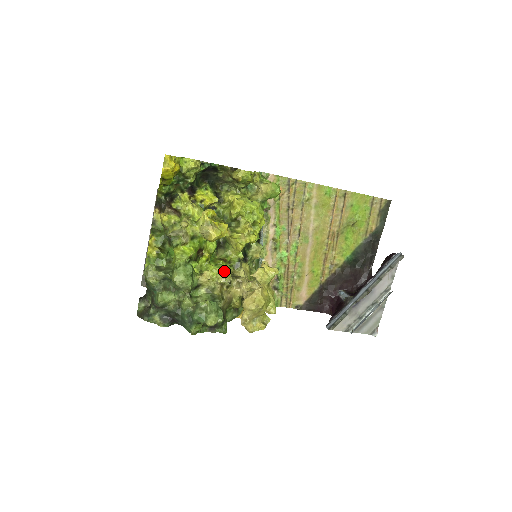
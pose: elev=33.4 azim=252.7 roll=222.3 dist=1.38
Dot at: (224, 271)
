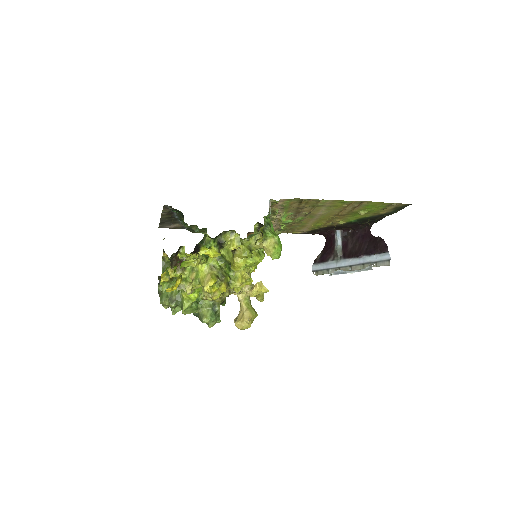
Dot at: occluded
